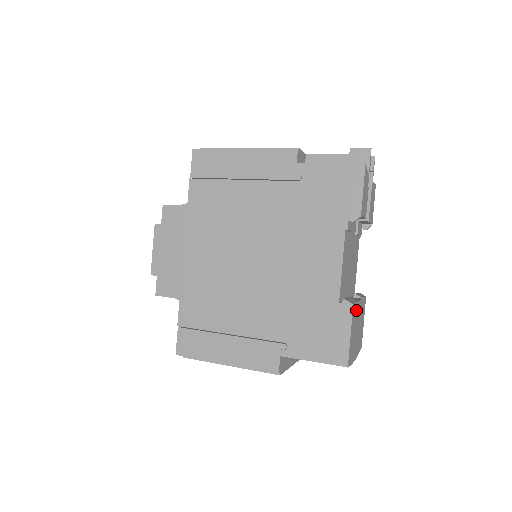
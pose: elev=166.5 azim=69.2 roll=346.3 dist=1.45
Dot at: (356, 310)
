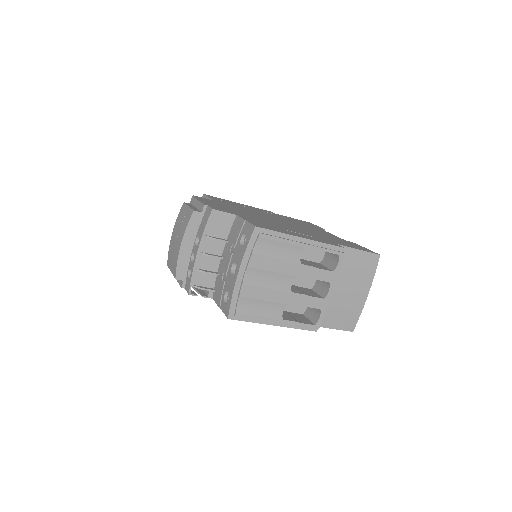
Dot at: occluded
